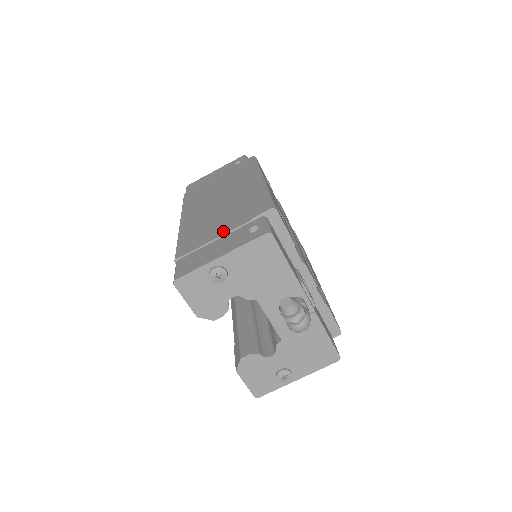
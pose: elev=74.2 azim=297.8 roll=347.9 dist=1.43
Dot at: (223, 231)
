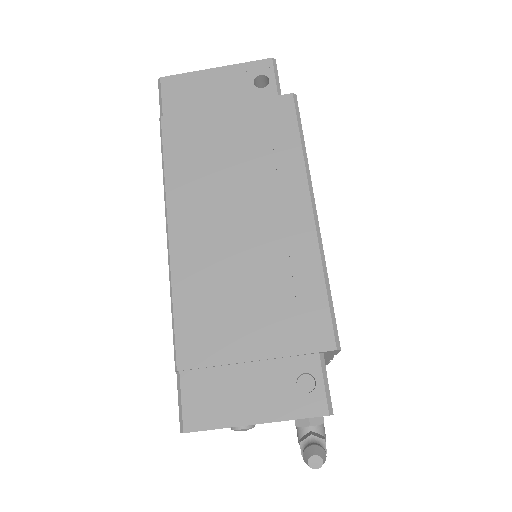
Dot at: (255, 350)
